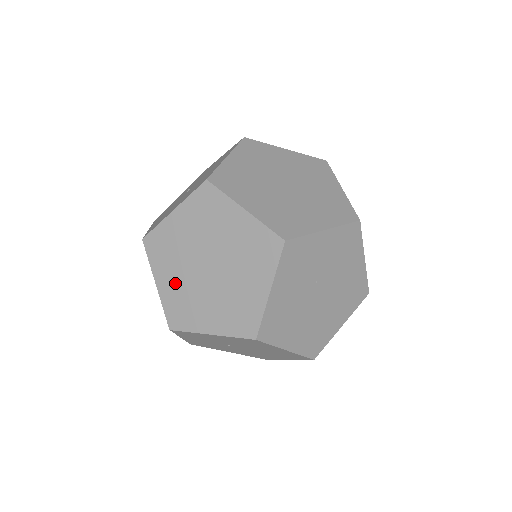
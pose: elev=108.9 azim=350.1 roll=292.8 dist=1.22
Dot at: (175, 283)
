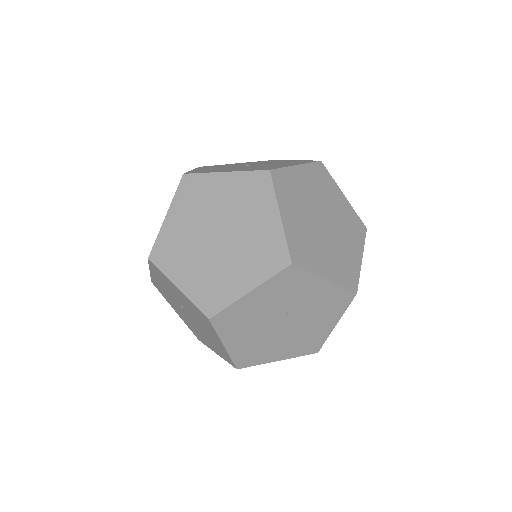
Dot at: (181, 227)
